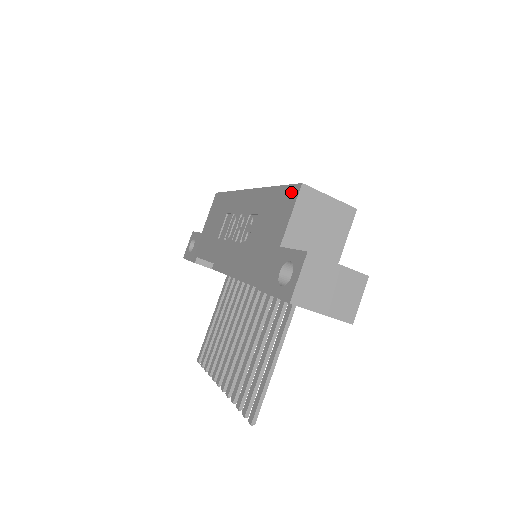
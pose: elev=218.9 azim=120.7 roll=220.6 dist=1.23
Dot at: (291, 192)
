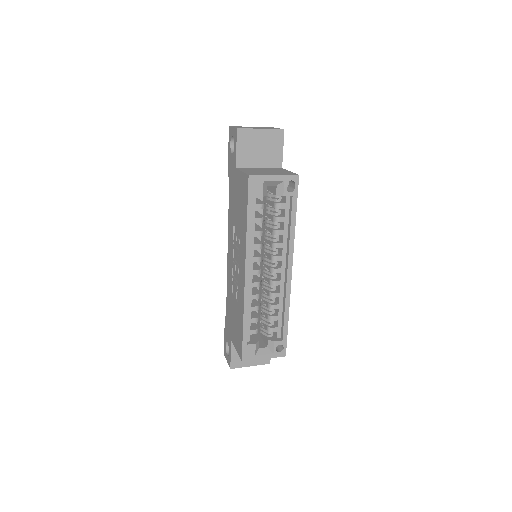
Dot at: (240, 349)
